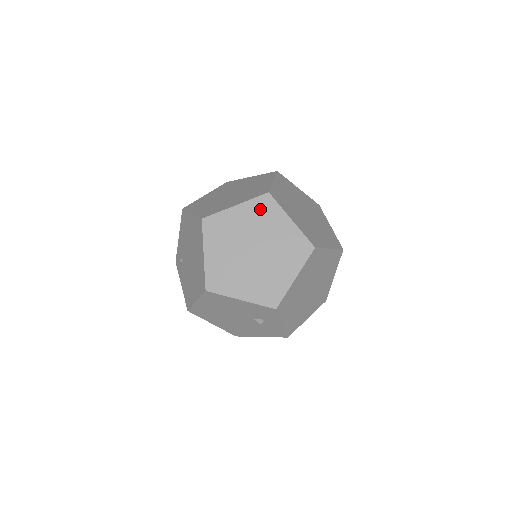
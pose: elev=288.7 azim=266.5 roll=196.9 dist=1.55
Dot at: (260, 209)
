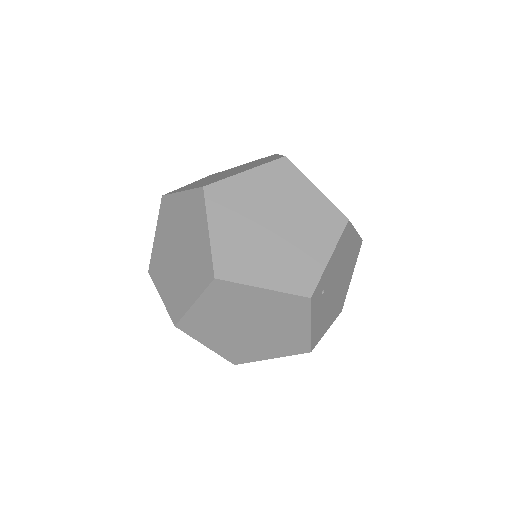
Dot at: (193, 204)
